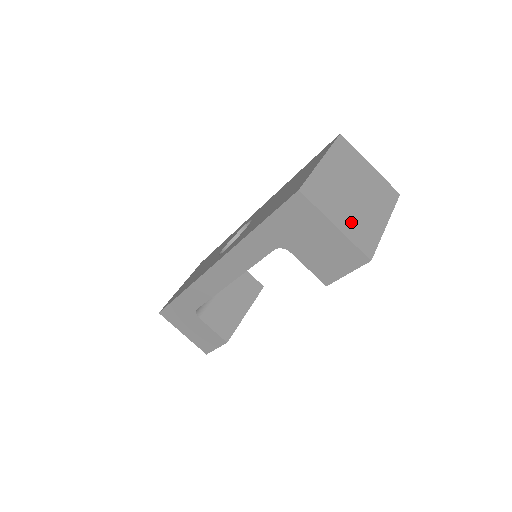
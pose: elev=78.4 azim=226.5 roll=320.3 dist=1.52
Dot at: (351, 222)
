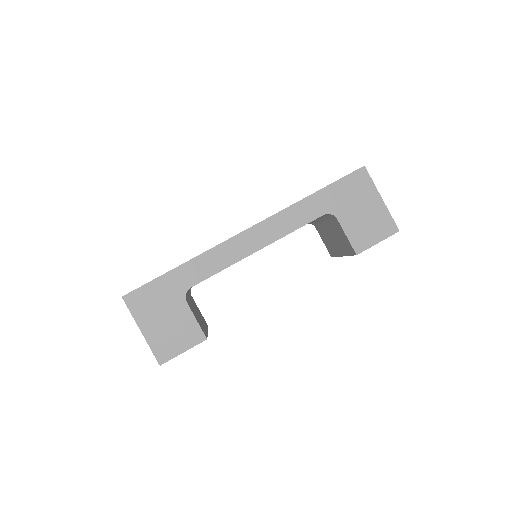
Dot at: occluded
